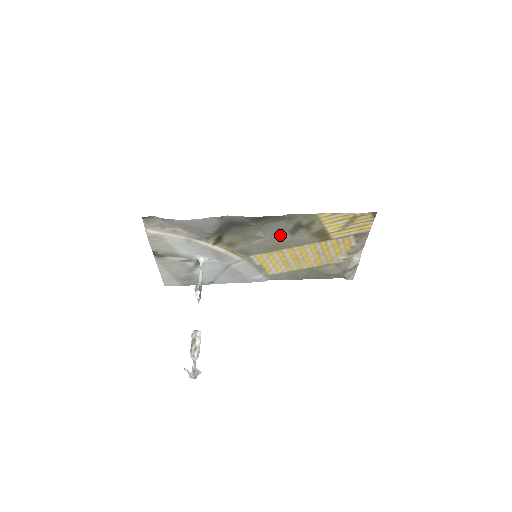
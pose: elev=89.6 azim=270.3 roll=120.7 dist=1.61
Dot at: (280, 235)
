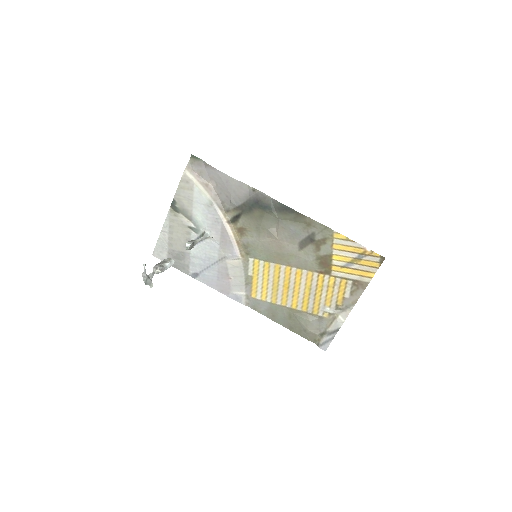
Dot at: (290, 242)
